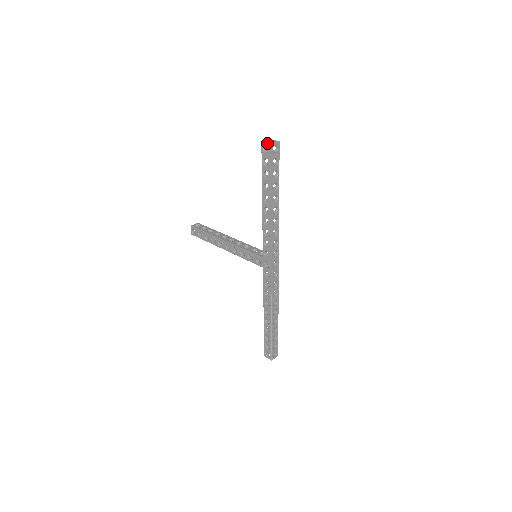
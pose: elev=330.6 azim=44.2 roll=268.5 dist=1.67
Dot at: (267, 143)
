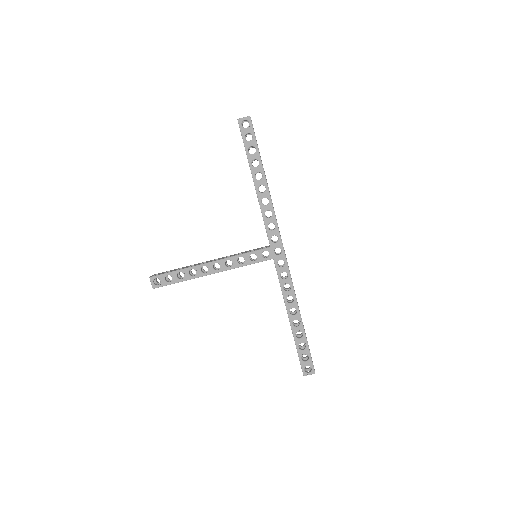
Dot at: (245, 117)
